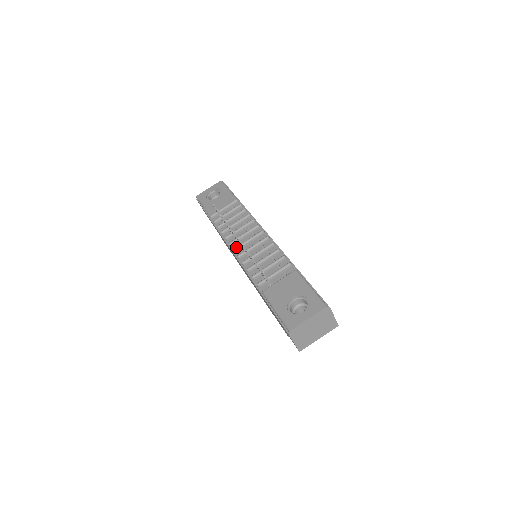
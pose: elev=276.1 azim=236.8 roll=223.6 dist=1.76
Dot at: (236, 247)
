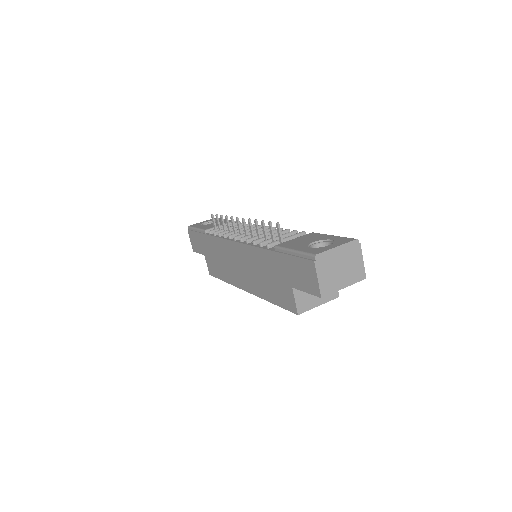
Dot at: (238, 235)
